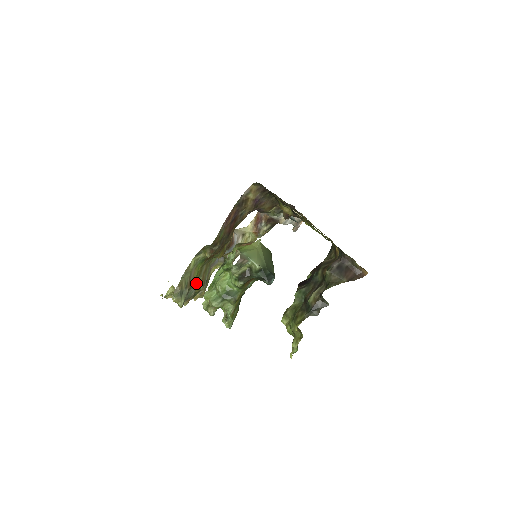
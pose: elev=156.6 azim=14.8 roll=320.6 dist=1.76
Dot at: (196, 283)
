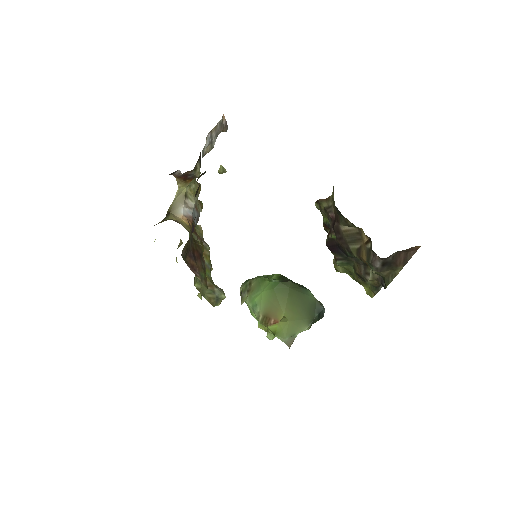
Dot at: (206, 267)
